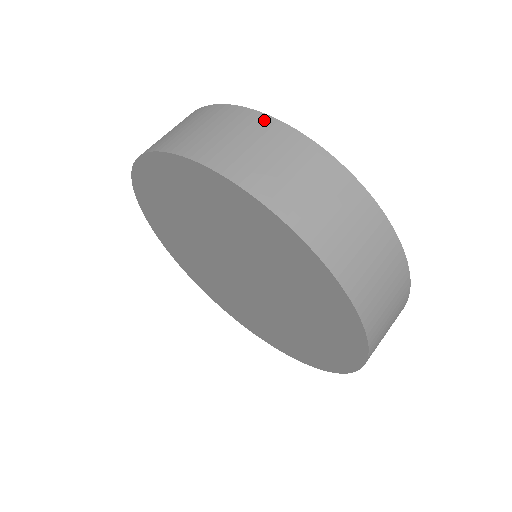
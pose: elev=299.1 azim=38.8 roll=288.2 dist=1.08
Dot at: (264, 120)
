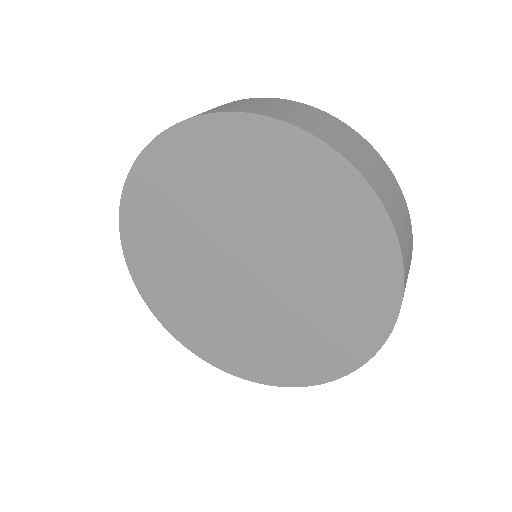
Dot at: (337, 121)
